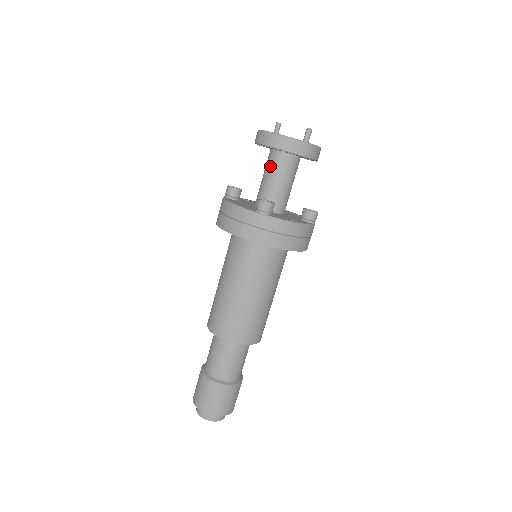
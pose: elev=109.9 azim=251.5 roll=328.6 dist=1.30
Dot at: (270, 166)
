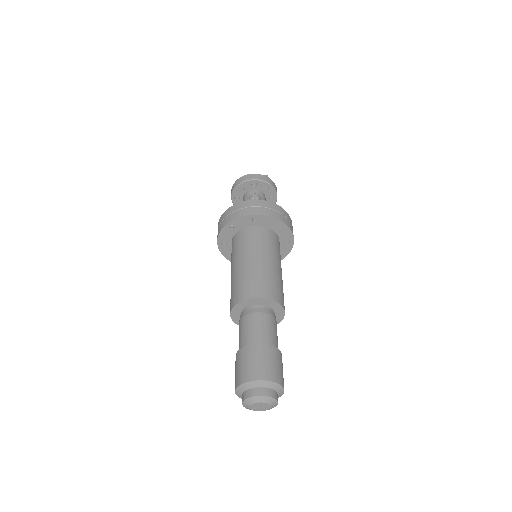
Dot at: (247, 199)
